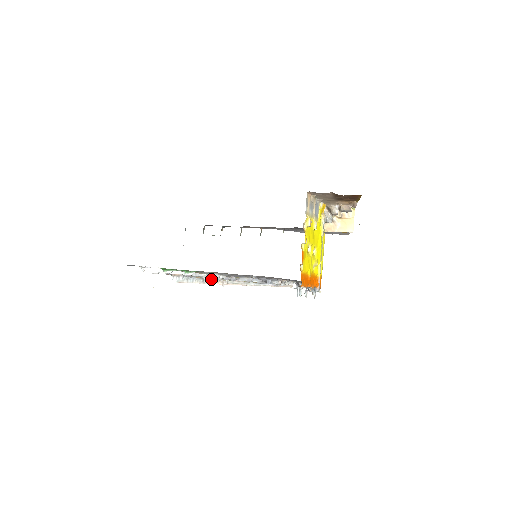
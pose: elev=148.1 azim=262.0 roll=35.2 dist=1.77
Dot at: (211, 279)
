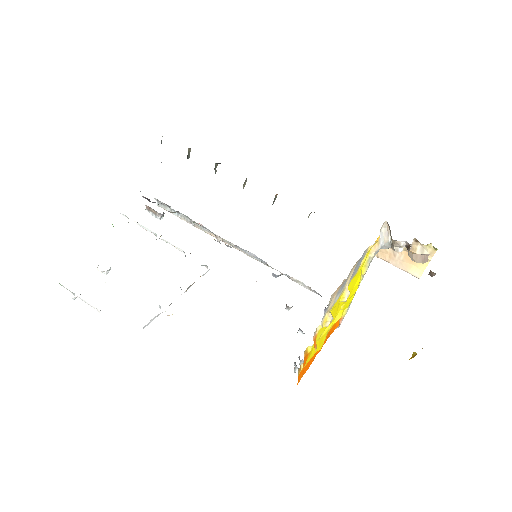
Dot at: (201, 225)
